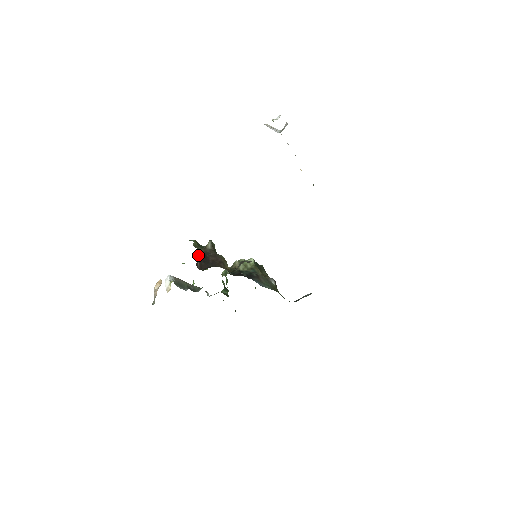
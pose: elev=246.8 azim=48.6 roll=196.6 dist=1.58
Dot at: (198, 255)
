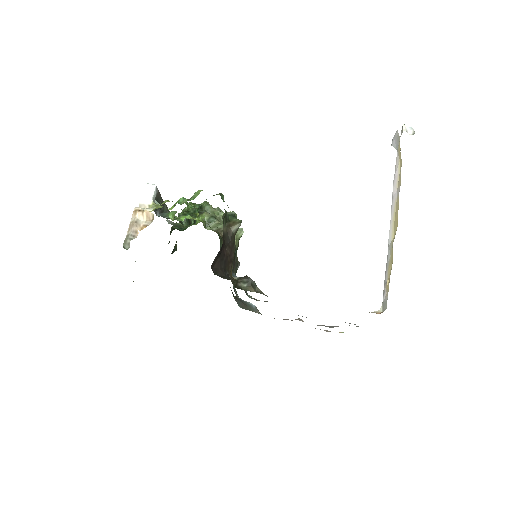
Dot at: (222, 245)
